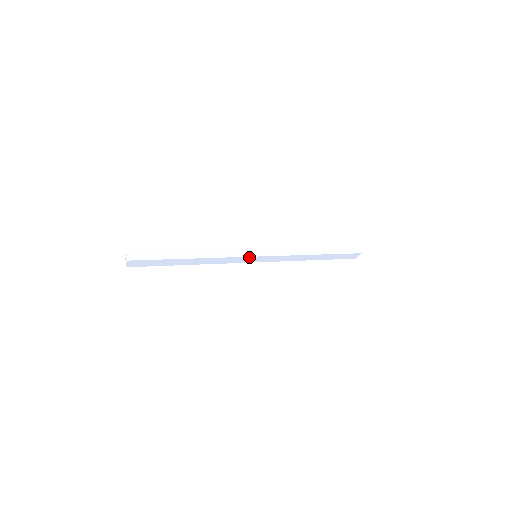
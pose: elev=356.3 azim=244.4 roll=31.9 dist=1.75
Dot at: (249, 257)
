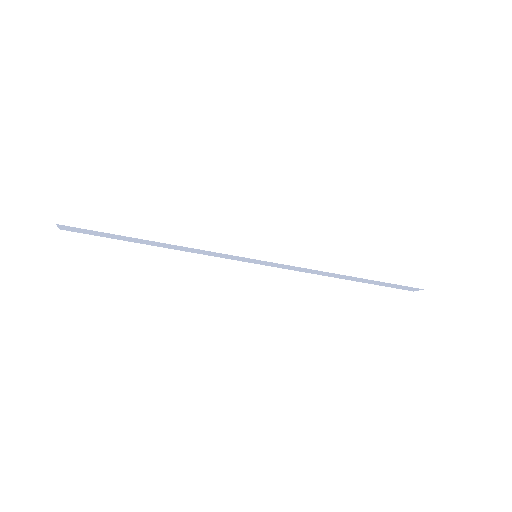
Dot at: (242, 257)
